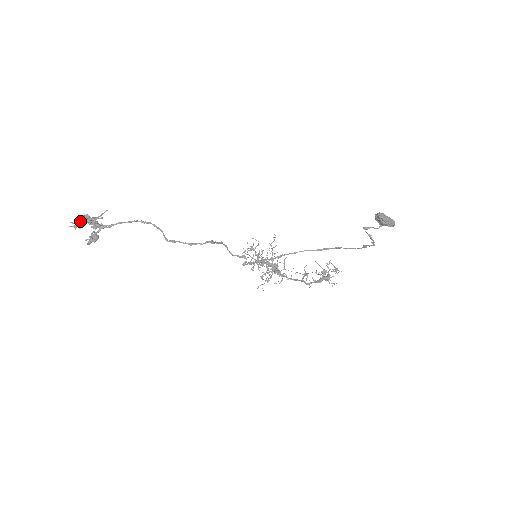
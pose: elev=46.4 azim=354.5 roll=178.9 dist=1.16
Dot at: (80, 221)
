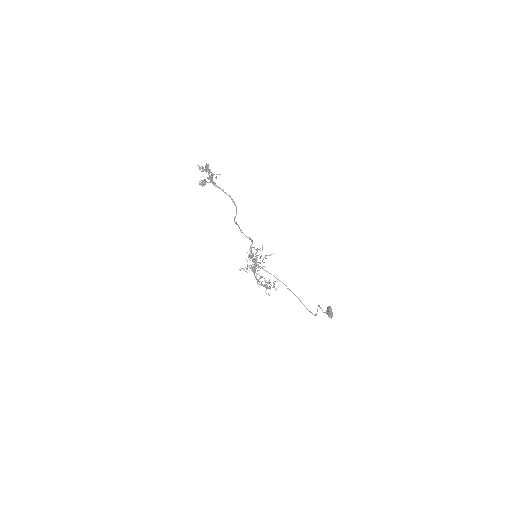
Dot at: (206, 169)
